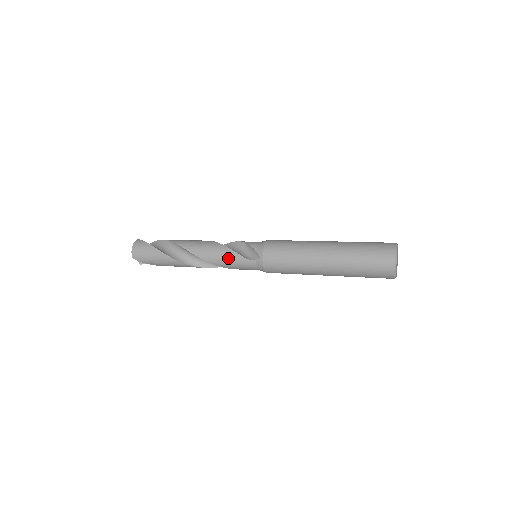
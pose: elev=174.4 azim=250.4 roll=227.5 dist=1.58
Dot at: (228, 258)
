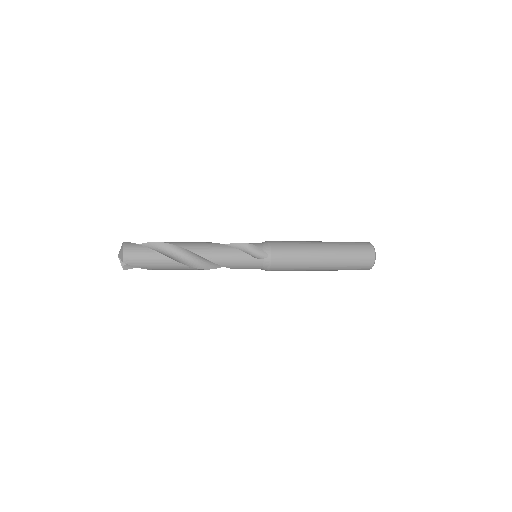
Dot at: (237, 258)
